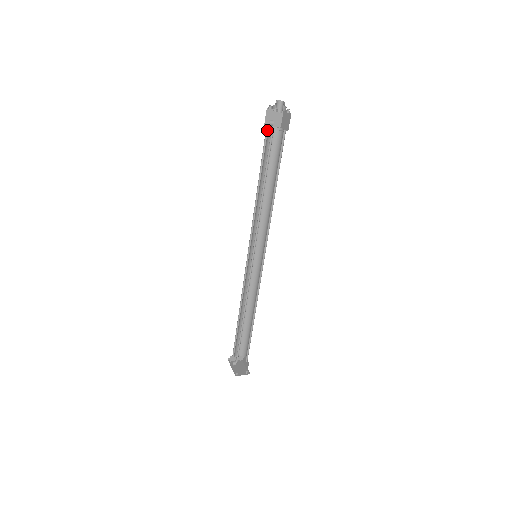
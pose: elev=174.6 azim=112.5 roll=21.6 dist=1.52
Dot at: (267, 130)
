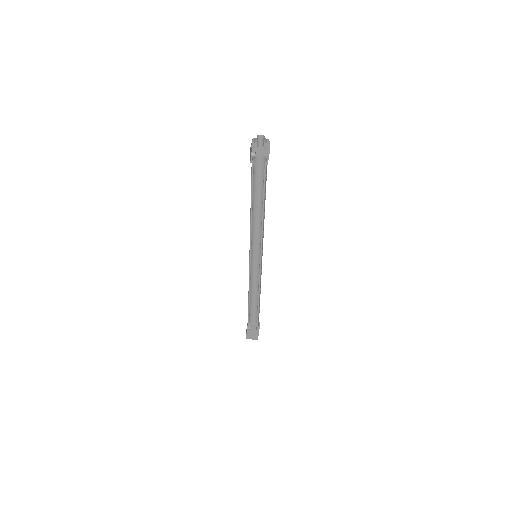
Dot at: (255, 158)
